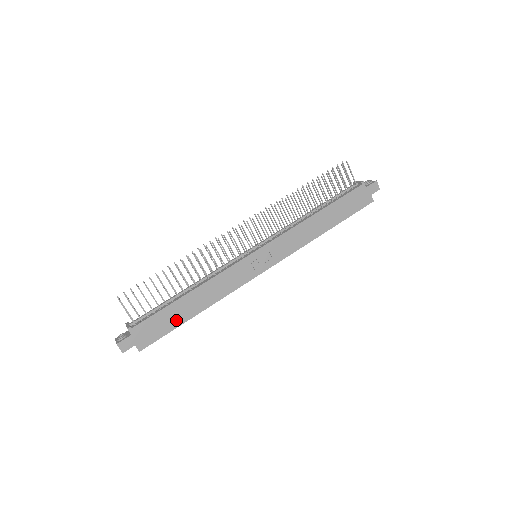
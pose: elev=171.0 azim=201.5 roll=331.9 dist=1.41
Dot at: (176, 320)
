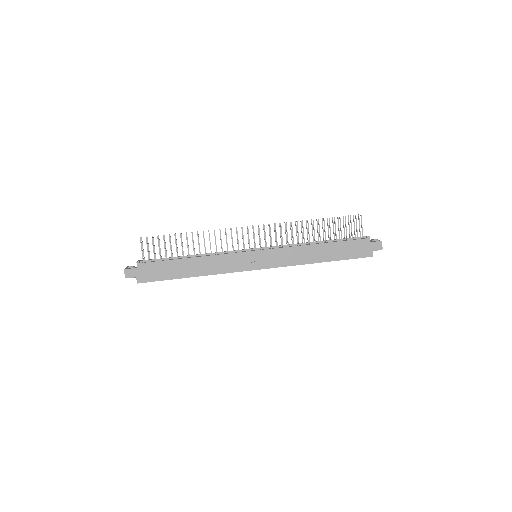
Dot at: (173, 273)
